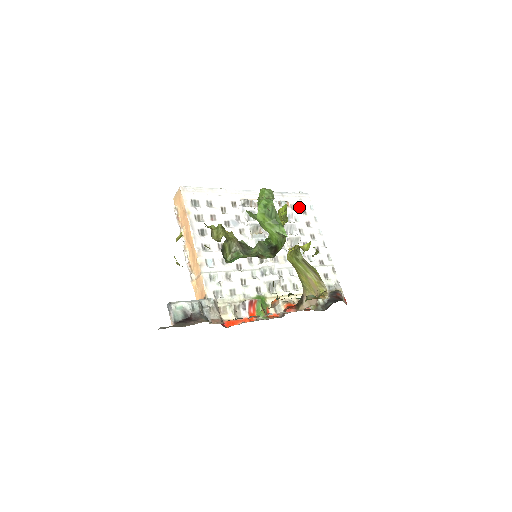
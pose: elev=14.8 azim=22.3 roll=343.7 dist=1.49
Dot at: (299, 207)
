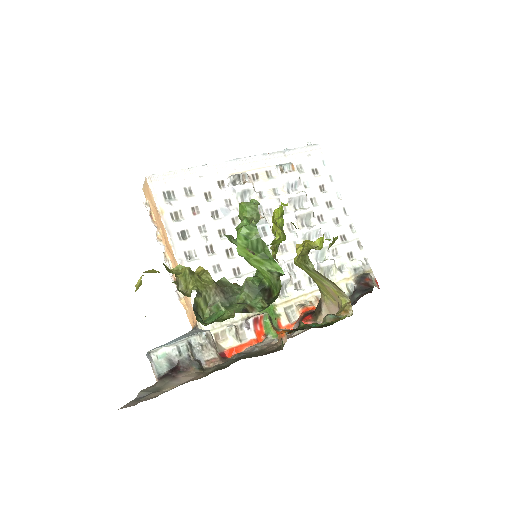
Dot at: (308, 167)
